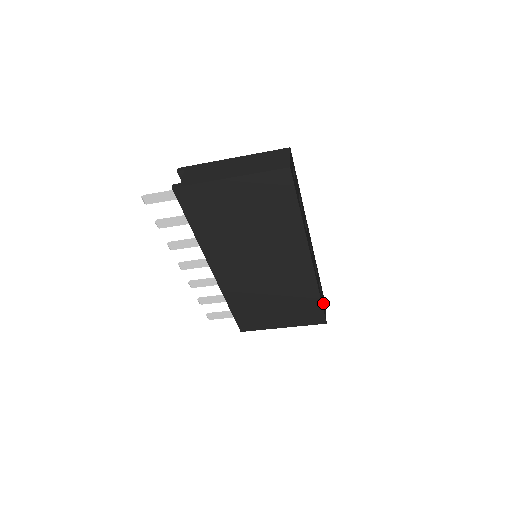
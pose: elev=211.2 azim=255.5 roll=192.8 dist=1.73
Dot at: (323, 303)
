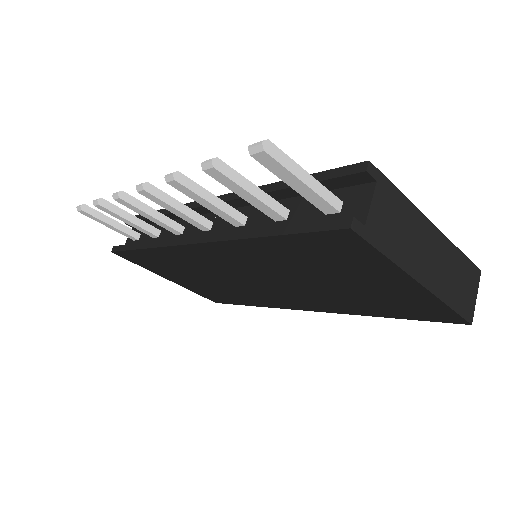
Dot at: occluded
